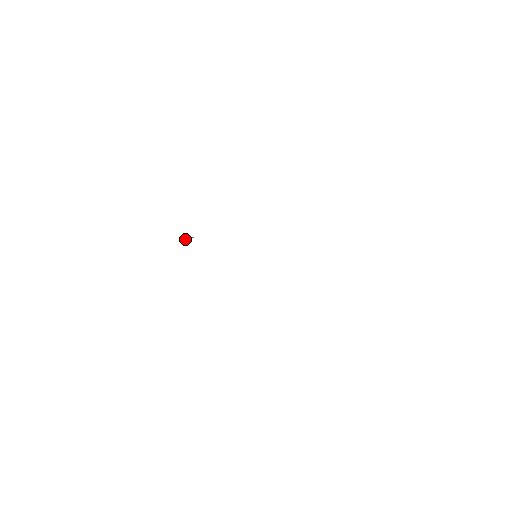
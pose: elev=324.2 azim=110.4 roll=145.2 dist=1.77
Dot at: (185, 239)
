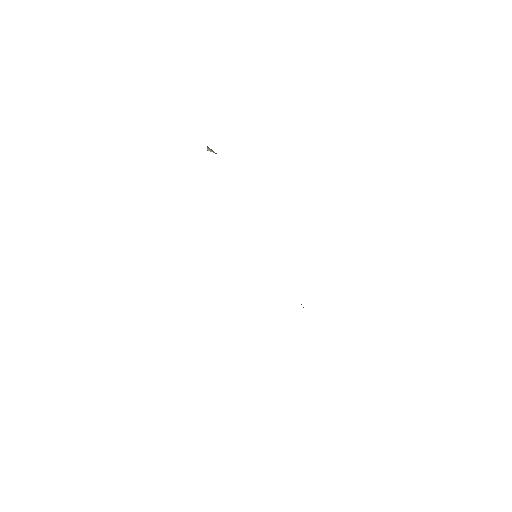
Dot at: (208, 149)
